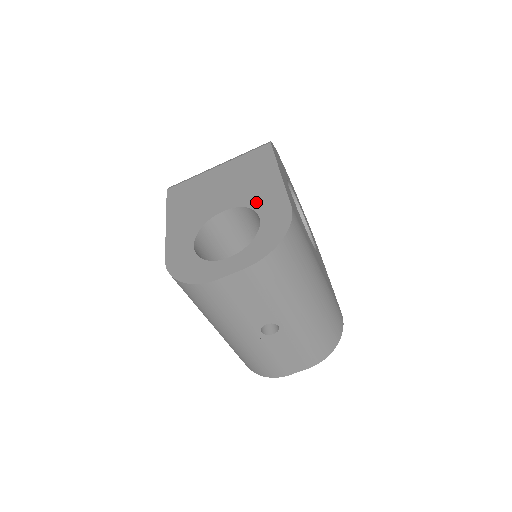
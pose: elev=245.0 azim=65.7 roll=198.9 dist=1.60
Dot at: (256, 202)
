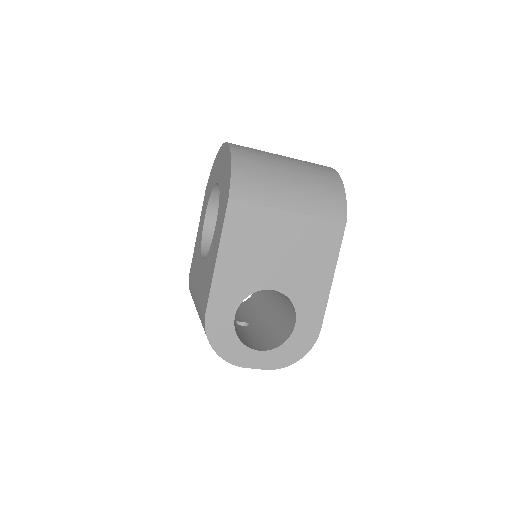
Dot at: (301, 302)
